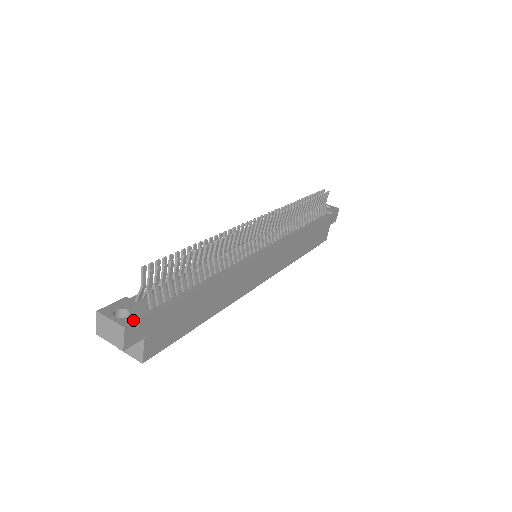
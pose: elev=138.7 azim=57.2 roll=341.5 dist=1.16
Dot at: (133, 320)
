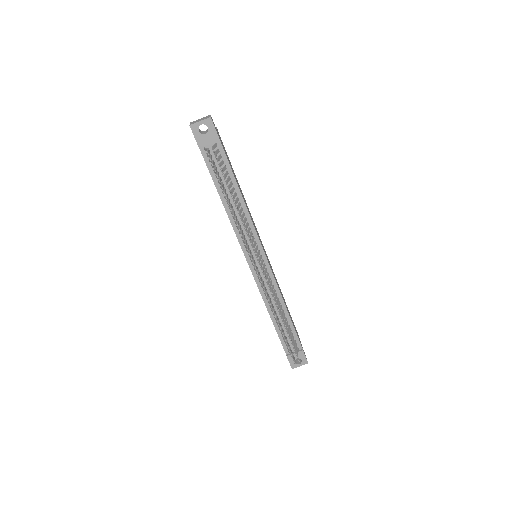
Dot at: (305, 359)
